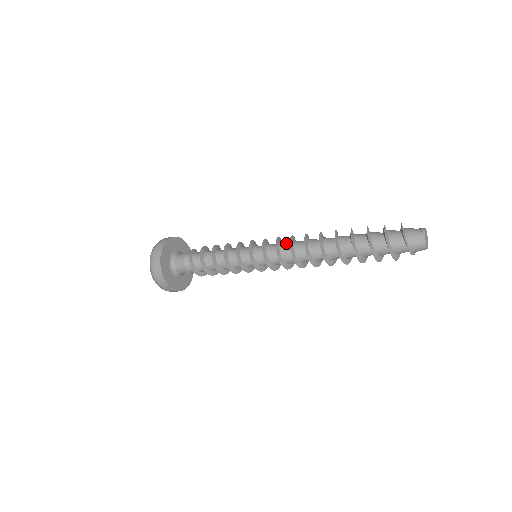
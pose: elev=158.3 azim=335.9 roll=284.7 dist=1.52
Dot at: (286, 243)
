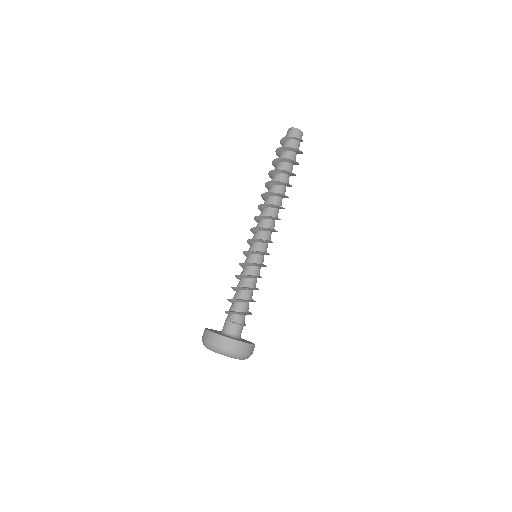
Dot at: occluded
